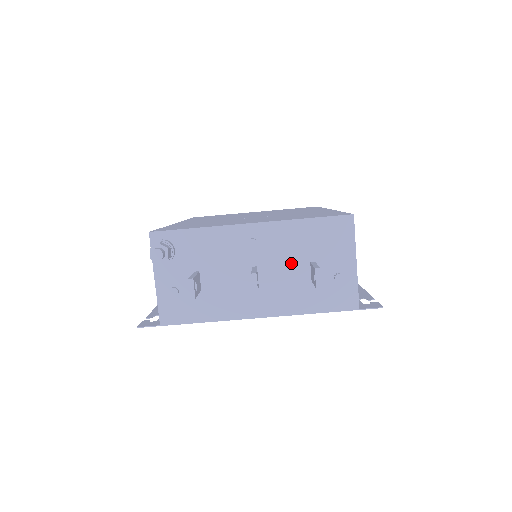
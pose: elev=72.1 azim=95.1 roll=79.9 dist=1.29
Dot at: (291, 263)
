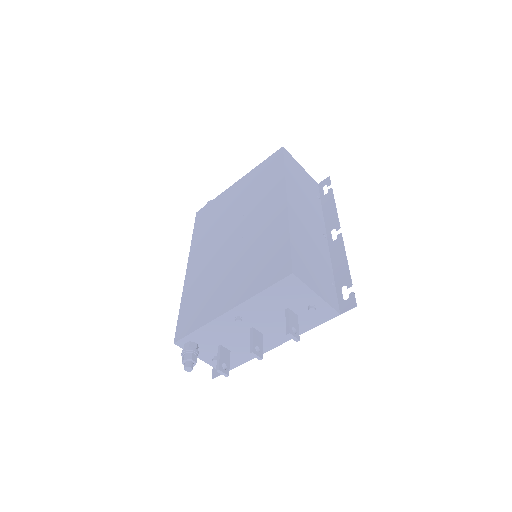
Dot at: (273, 316)
